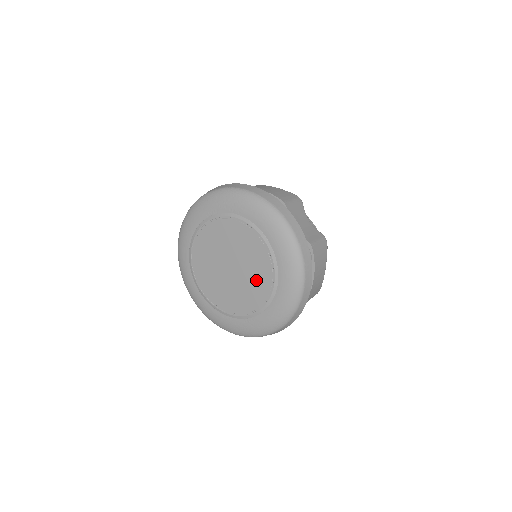
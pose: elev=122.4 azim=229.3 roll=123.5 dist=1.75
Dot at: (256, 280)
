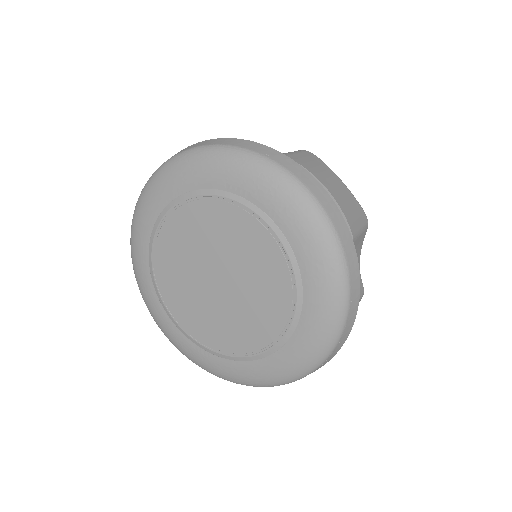
Dot at: (247, 324)
